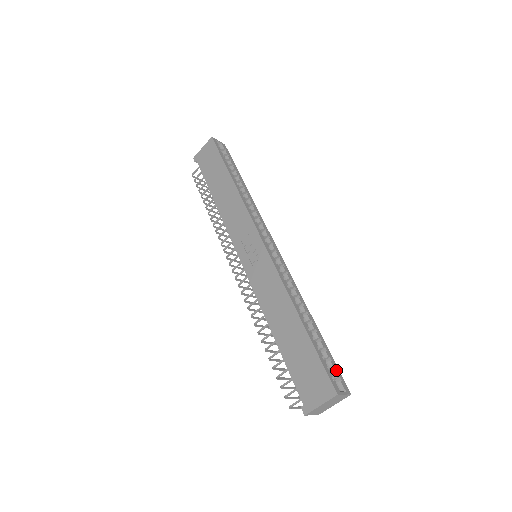
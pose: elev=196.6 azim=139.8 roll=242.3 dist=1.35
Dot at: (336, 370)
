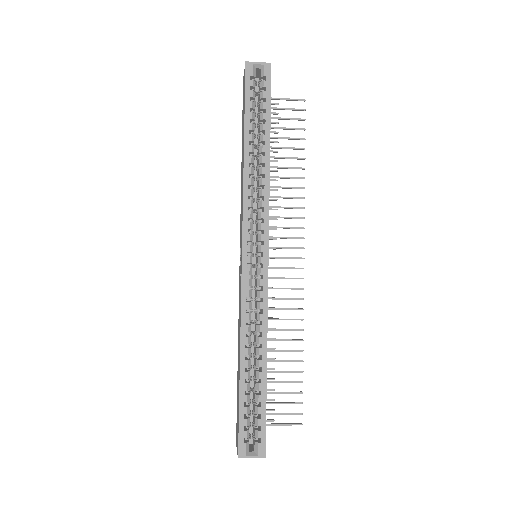
Dot at: (260, 430)
